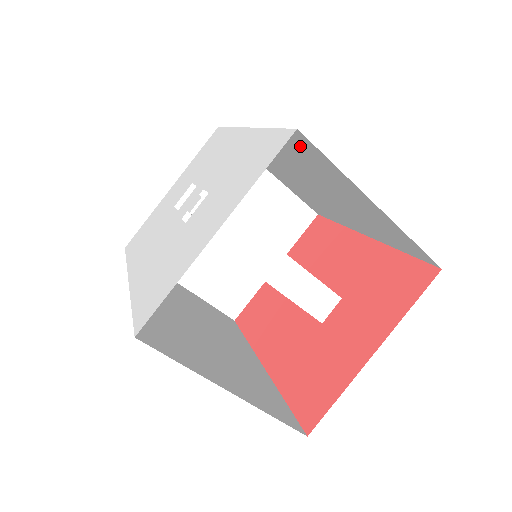
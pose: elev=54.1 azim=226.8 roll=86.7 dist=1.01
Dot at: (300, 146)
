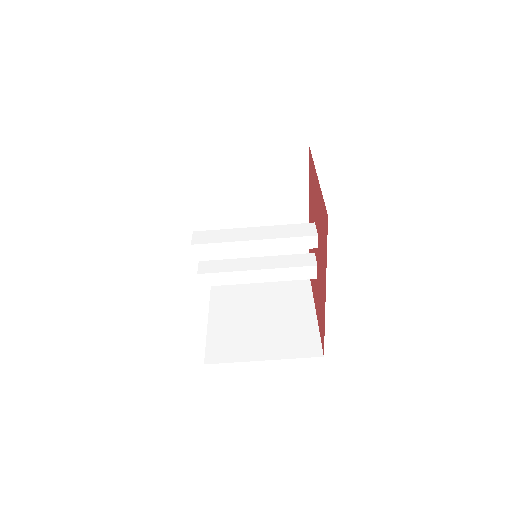
Dot at: (205, 174)
